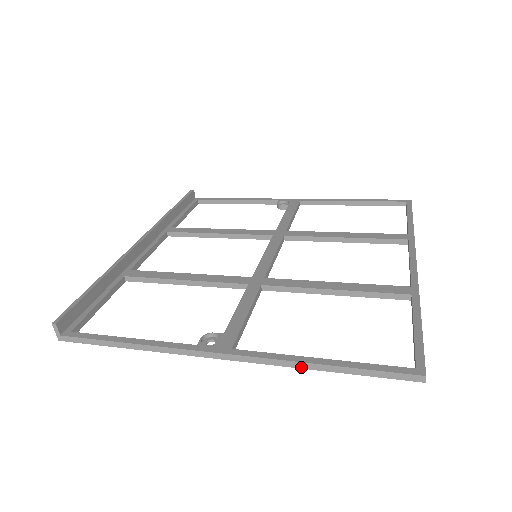
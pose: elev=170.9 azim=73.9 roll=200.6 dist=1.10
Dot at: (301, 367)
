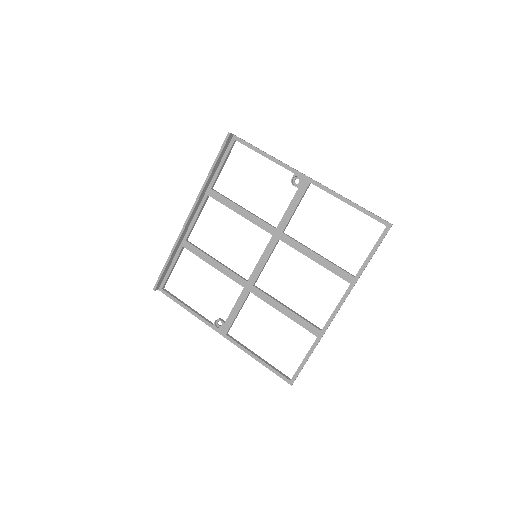
Dot at: (251, 355)
